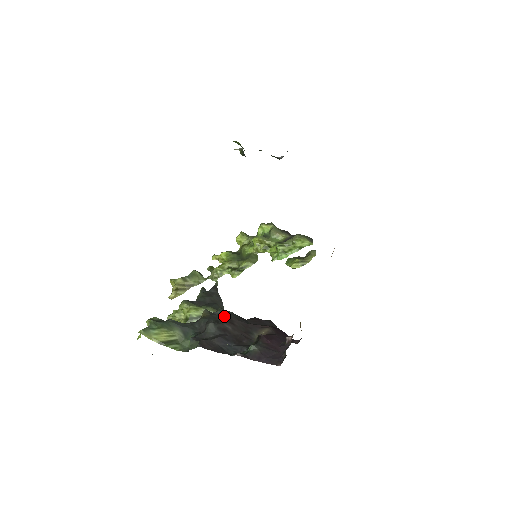
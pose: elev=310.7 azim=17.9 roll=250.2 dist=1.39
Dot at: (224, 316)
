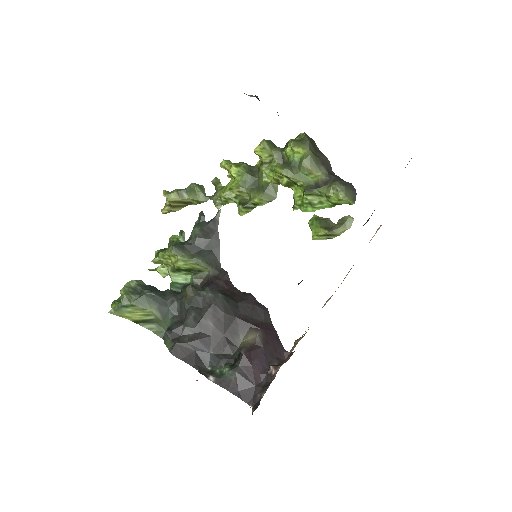
Dot at: (209, 303)
